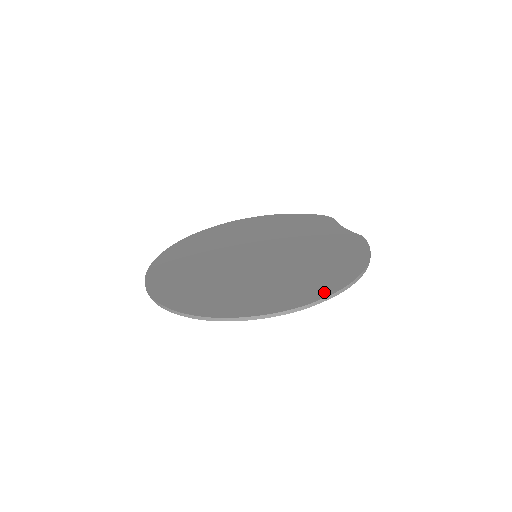
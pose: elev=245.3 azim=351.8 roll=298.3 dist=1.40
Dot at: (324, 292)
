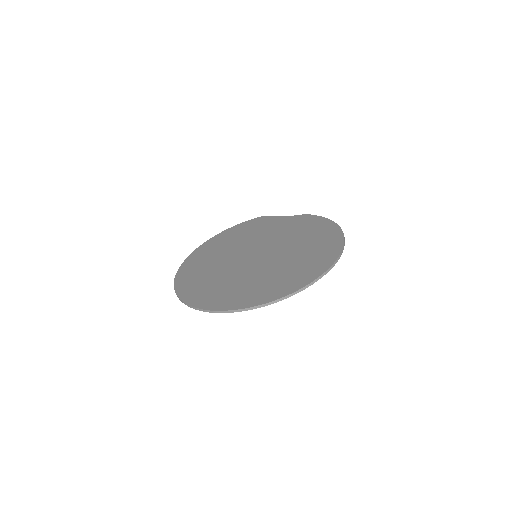
Dot at: (338, 245)
